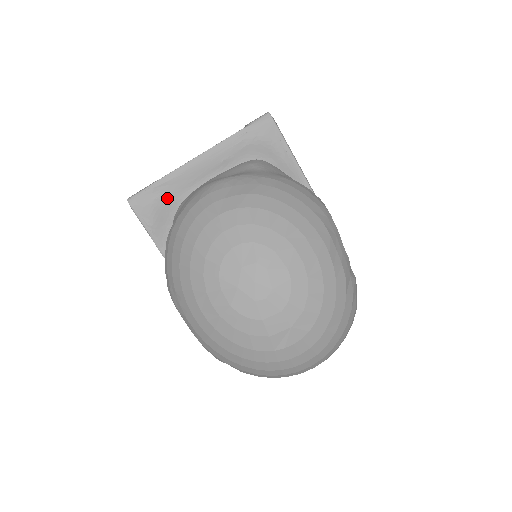
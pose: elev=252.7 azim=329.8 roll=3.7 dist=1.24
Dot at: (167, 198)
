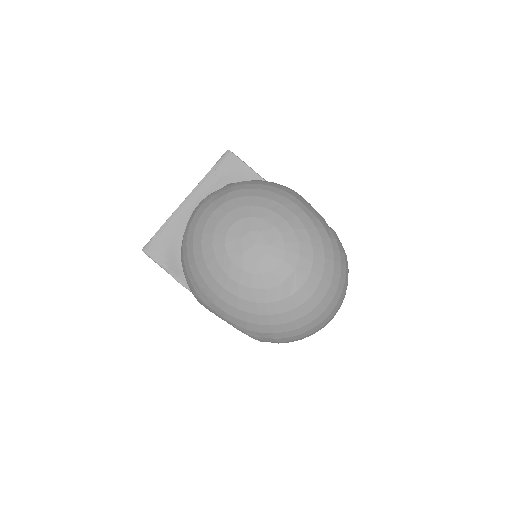
Dot at: (172, 238)
